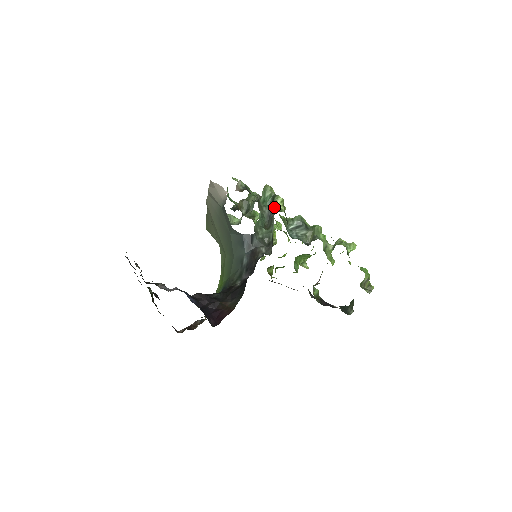
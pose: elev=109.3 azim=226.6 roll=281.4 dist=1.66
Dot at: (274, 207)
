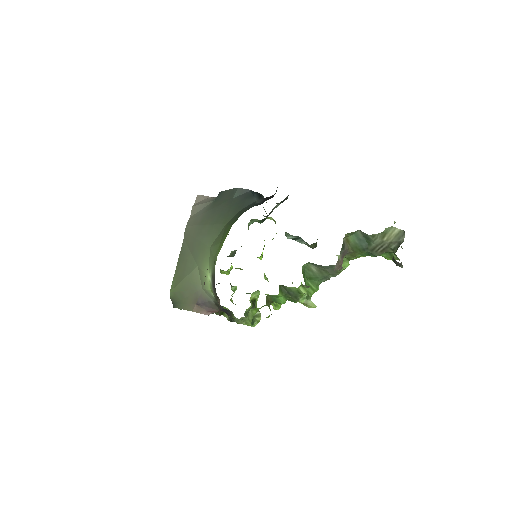
Dot at: (268, 218)
